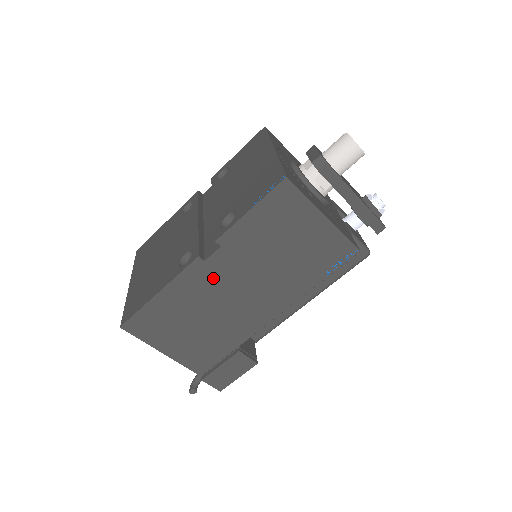
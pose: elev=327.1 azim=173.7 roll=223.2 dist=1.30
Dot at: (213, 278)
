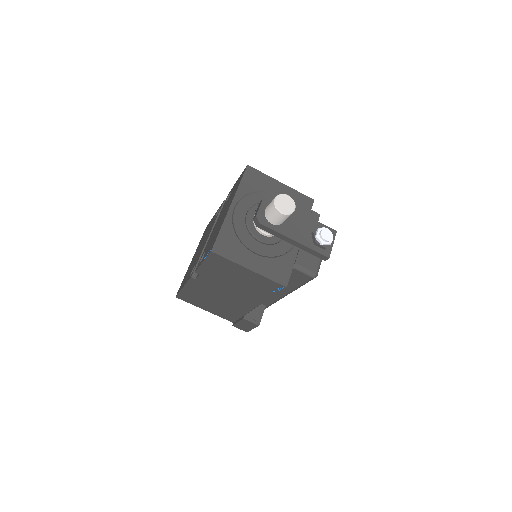
Dot at: (206, 286)
